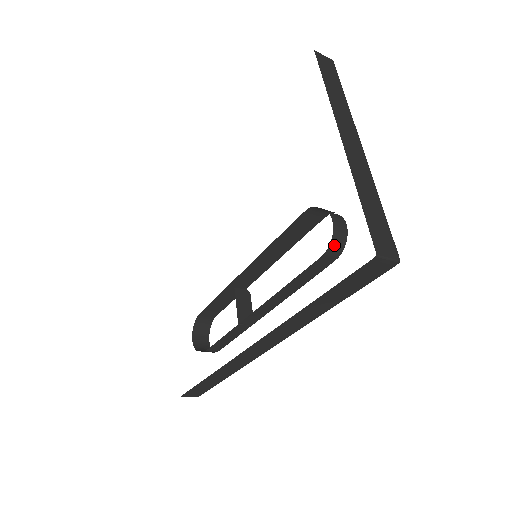
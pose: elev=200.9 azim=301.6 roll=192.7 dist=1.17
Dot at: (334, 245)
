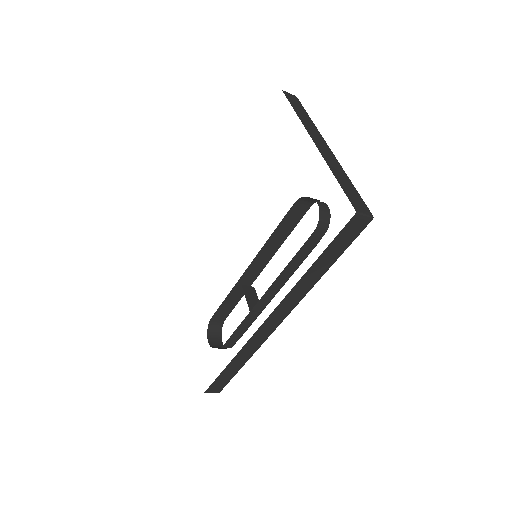
Dot at: (322, 222)
